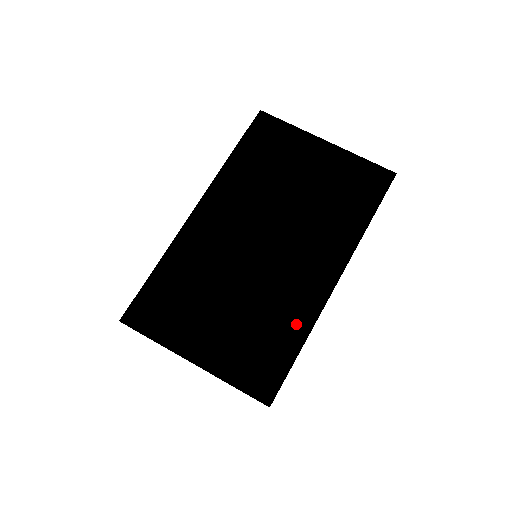
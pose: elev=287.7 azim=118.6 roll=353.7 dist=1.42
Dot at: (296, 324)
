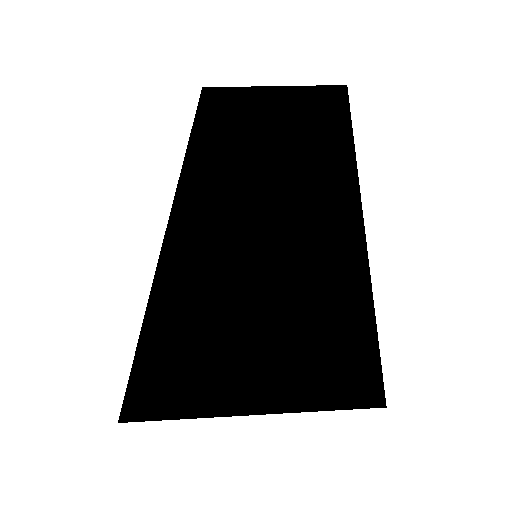
Dot at: (350, 270)
